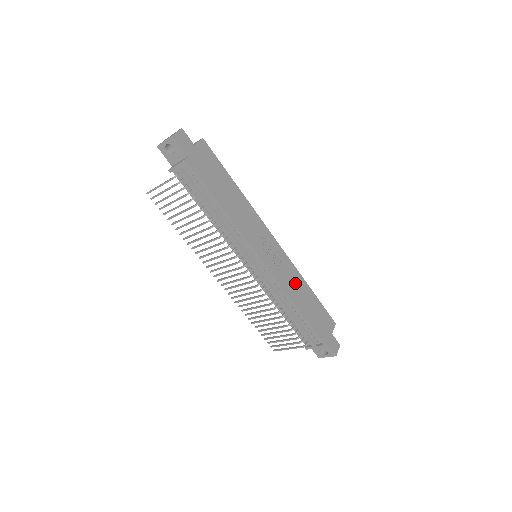
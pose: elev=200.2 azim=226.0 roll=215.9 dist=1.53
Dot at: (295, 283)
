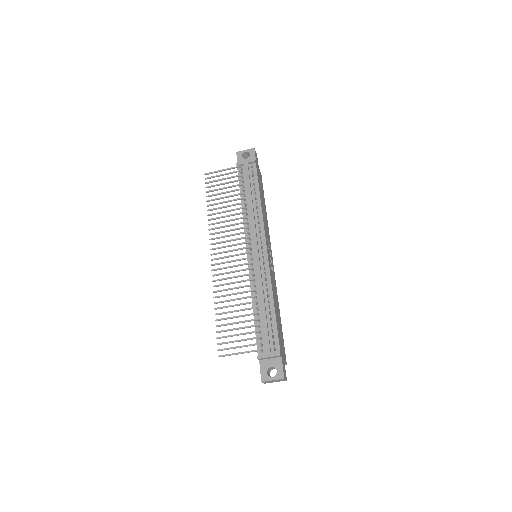
Dot at: (275, 294)
